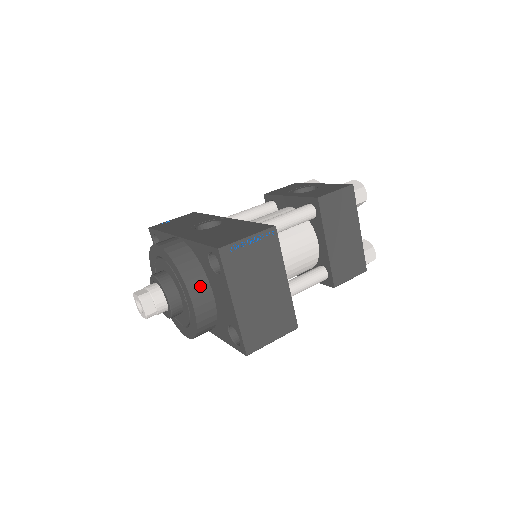
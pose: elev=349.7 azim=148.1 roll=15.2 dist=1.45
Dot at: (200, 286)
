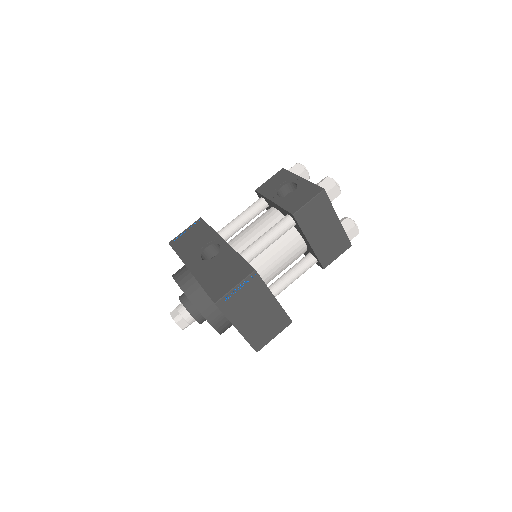
Dot at: (213, 312)
